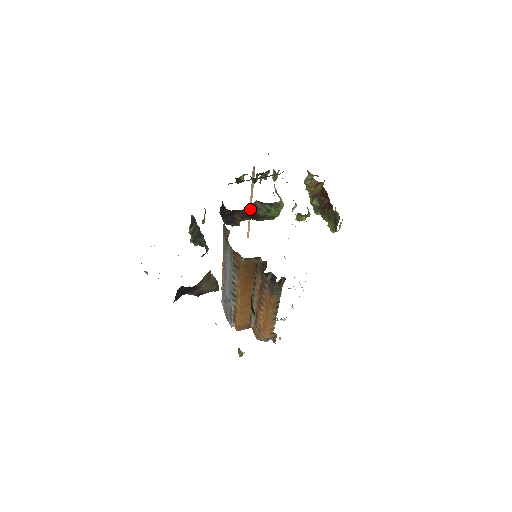
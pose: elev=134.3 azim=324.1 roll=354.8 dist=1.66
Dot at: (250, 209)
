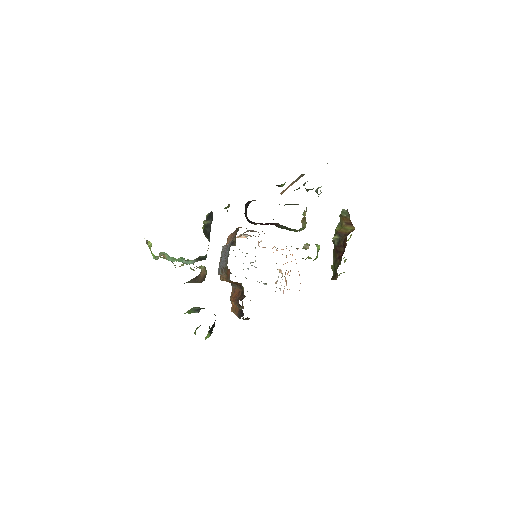
Dot at: (270, 223)
